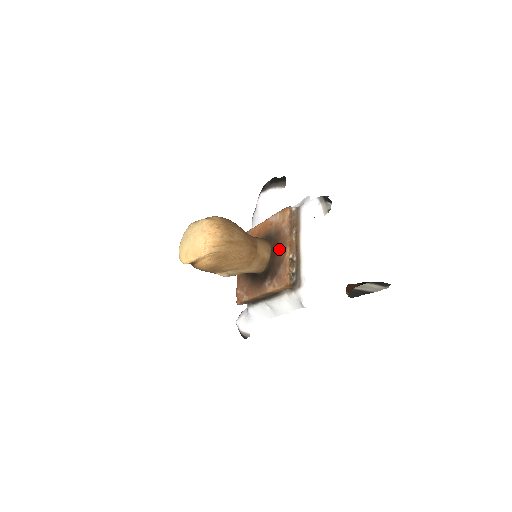
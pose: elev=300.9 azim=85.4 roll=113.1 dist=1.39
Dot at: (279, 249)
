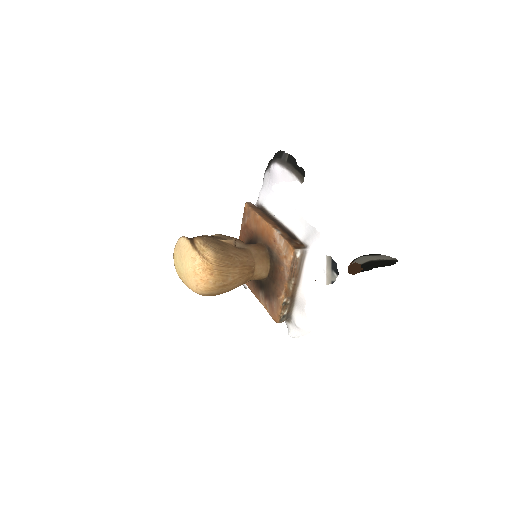
Dot at: (276, 281)
